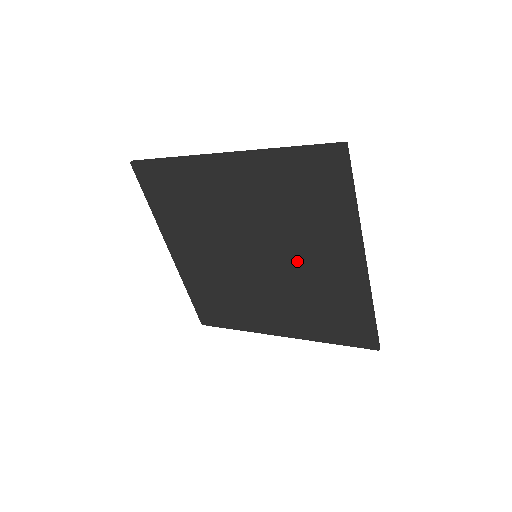
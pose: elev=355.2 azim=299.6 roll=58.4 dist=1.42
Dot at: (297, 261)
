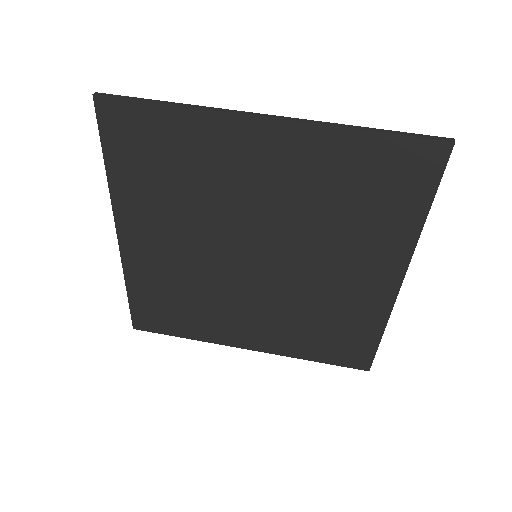
Dot at: (314, 269)
